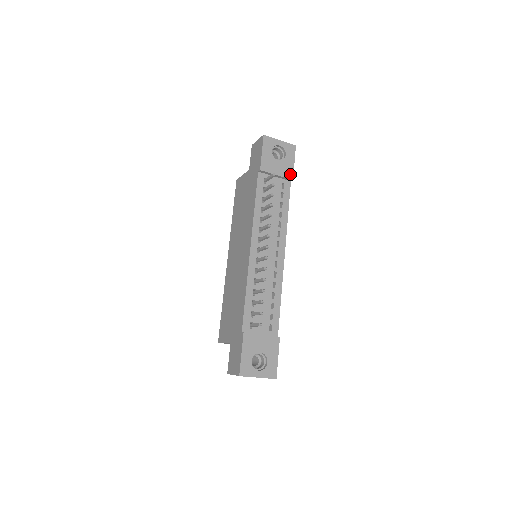
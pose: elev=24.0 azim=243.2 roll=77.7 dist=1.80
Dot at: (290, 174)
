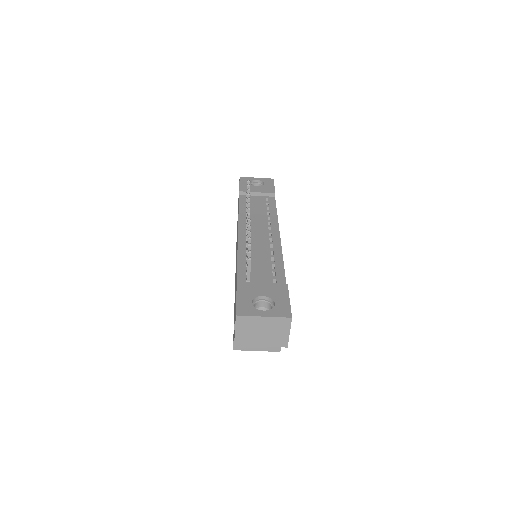
Dot at: (271, 191)
